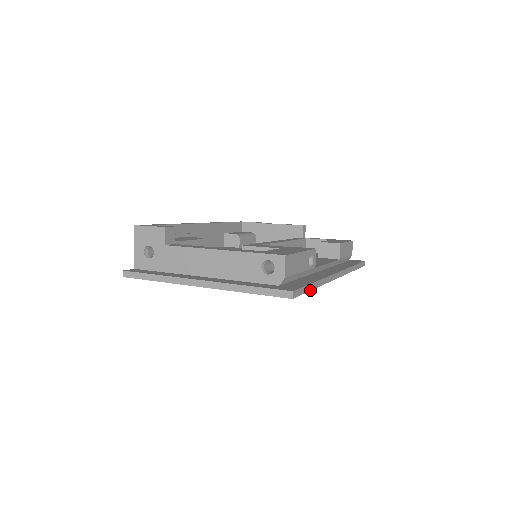
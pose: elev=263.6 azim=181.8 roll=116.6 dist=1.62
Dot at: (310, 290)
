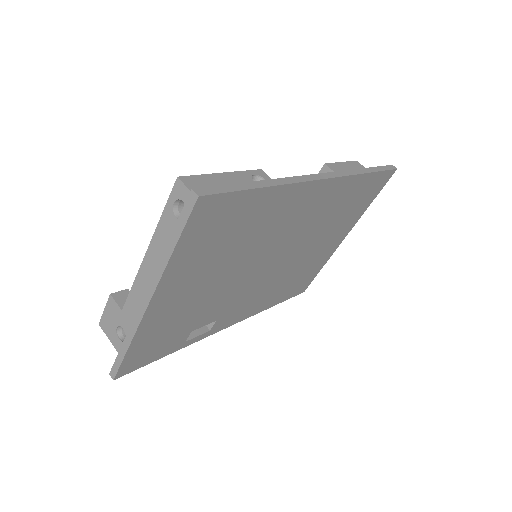
Dot at: (250, 189)
